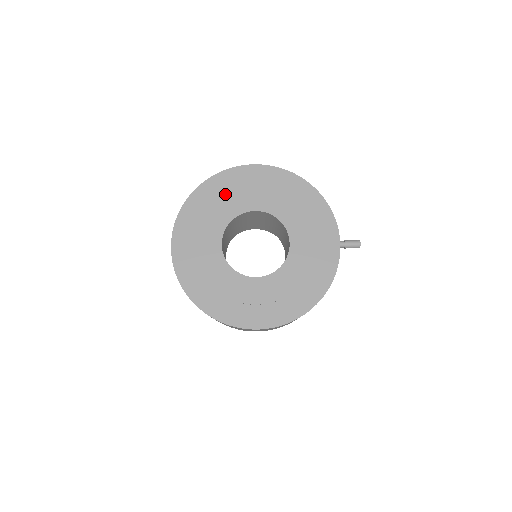
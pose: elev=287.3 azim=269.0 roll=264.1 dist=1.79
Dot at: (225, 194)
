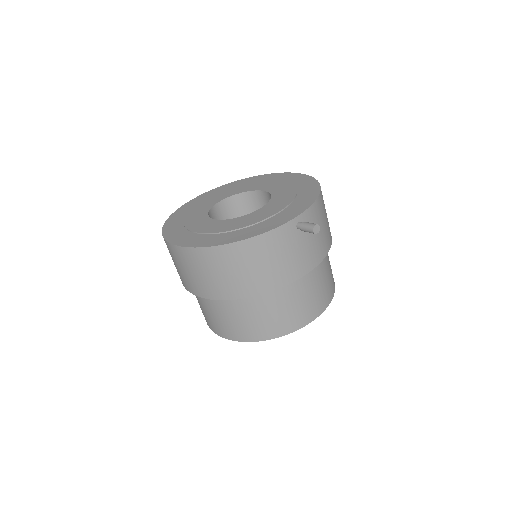
Dot at: (258, 181)
